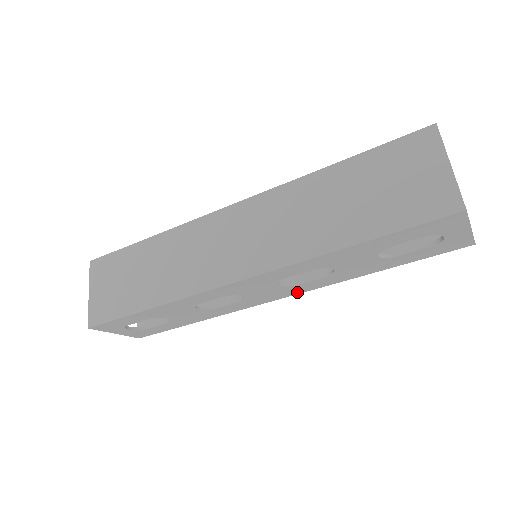
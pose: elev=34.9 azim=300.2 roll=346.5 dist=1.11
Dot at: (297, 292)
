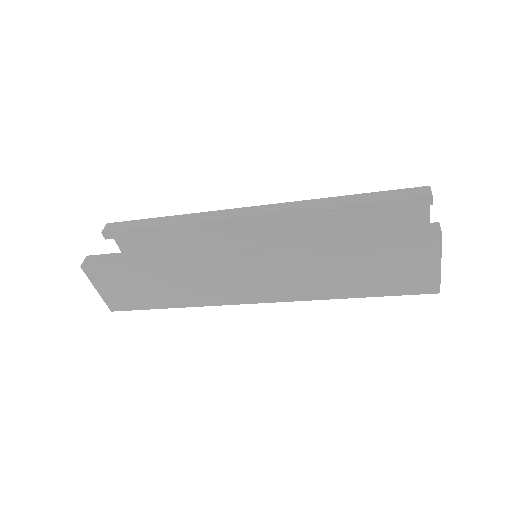
Dot at: occluded
